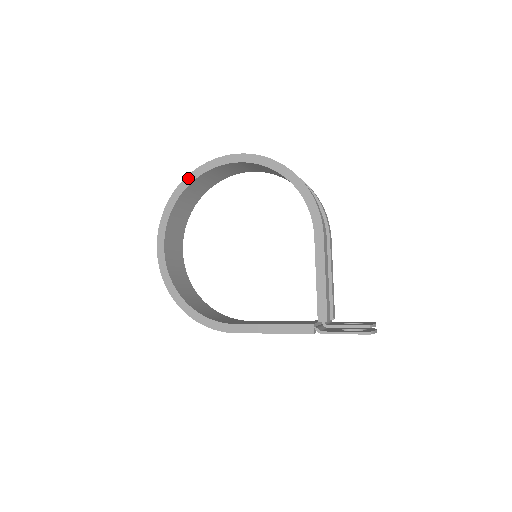
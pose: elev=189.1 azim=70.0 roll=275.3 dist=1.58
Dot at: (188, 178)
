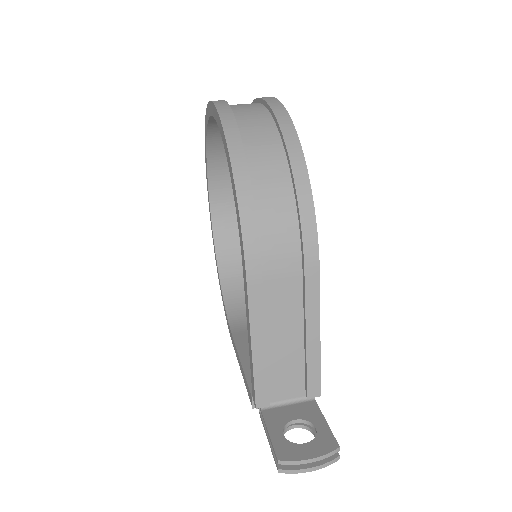
Dot at: (205, 126)
